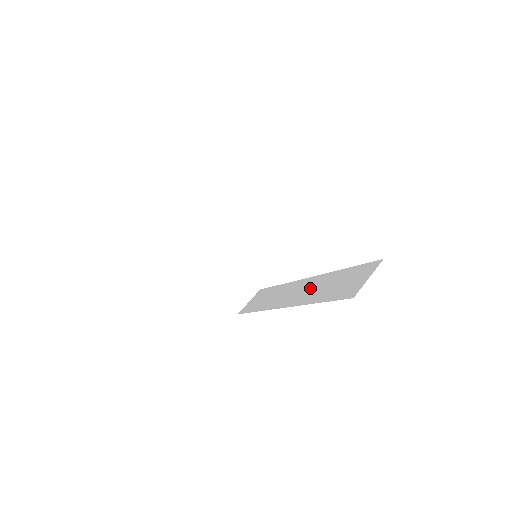
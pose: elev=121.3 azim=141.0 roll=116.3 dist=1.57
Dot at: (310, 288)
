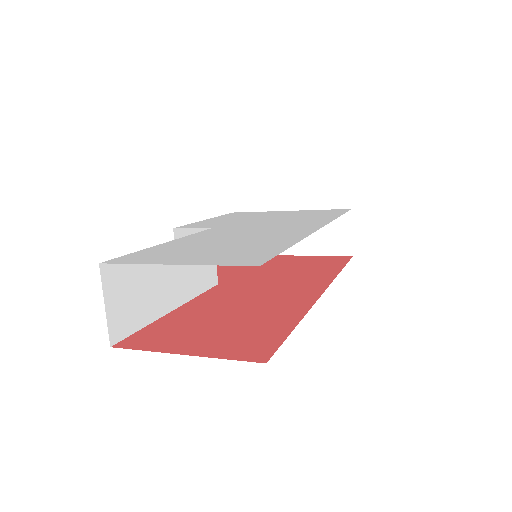
Dot at: occluded
